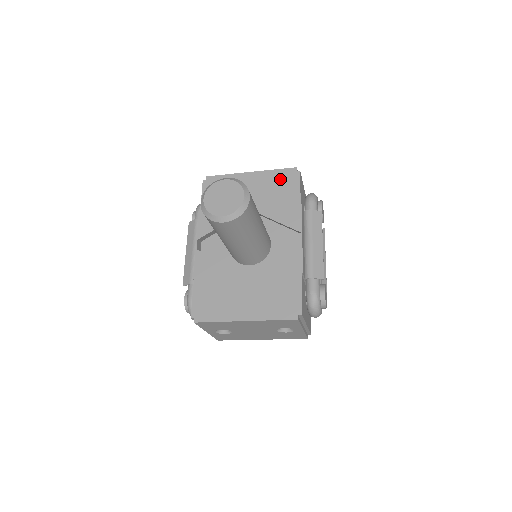
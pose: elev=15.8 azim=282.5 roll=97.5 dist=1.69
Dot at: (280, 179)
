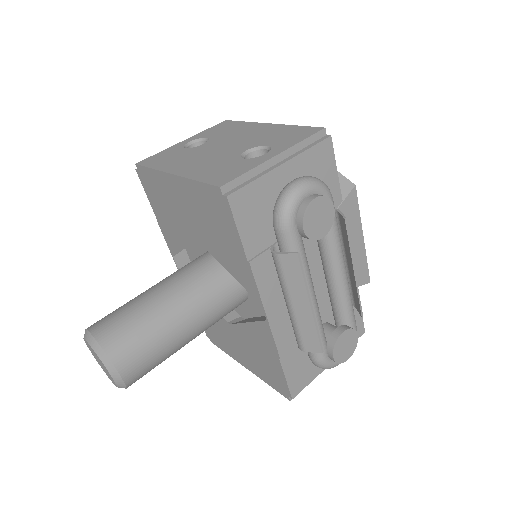
Dot at: (208, 204)
